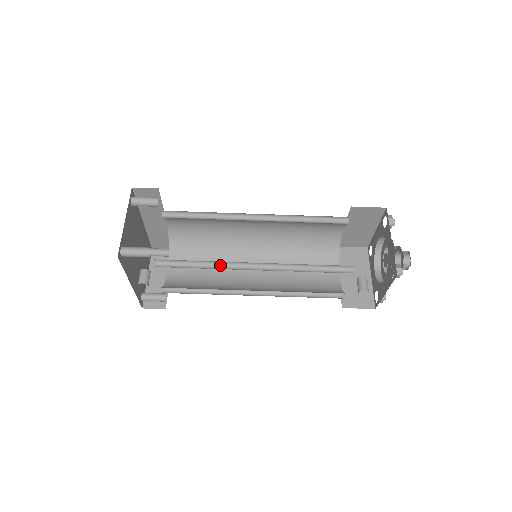
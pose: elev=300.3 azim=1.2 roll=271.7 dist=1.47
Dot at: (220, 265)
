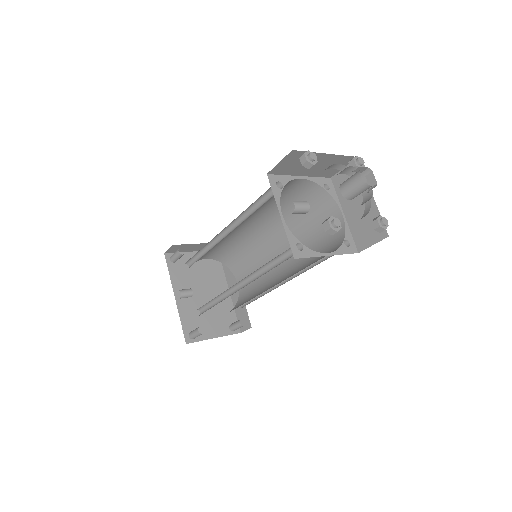
Dot at: occluded
